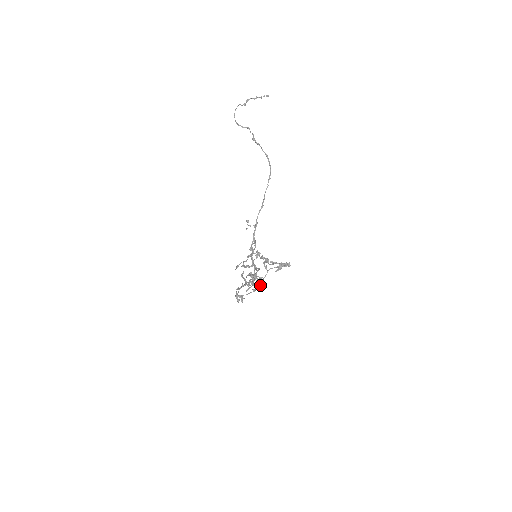
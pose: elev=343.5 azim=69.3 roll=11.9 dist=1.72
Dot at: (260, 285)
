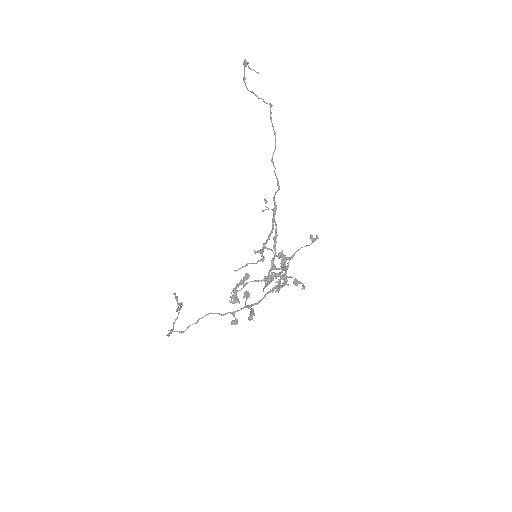
Dot at: (173, 325)
